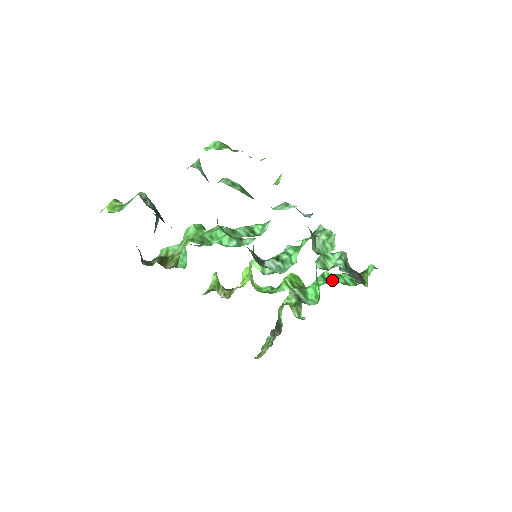
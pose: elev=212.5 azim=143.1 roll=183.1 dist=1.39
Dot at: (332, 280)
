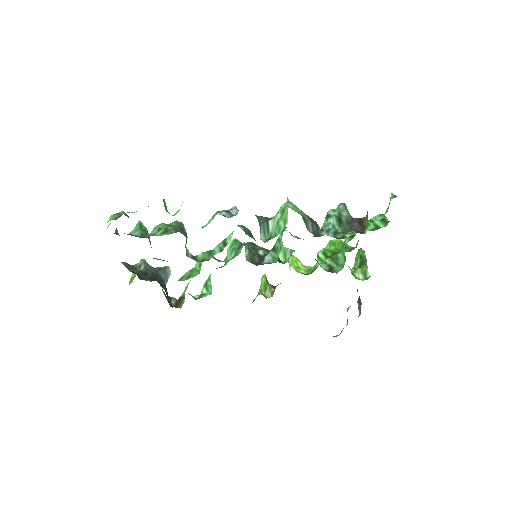
Dot at: (356, 233)
